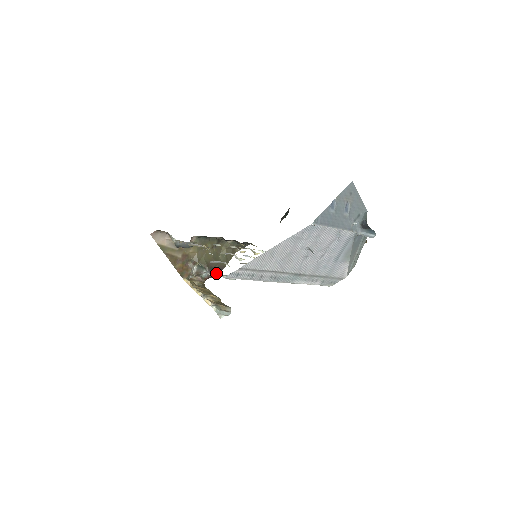
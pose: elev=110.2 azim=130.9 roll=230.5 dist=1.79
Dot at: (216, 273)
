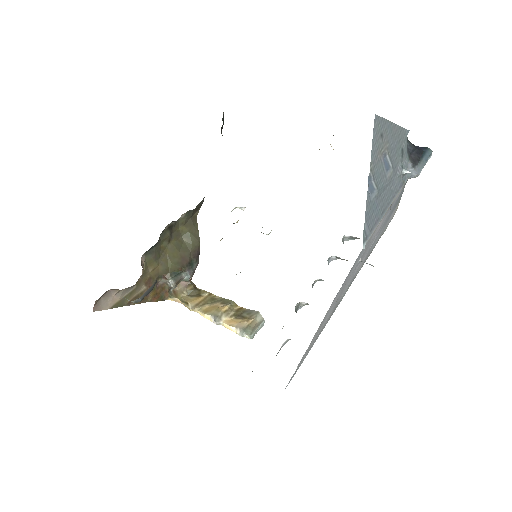
Dot at: occluded
